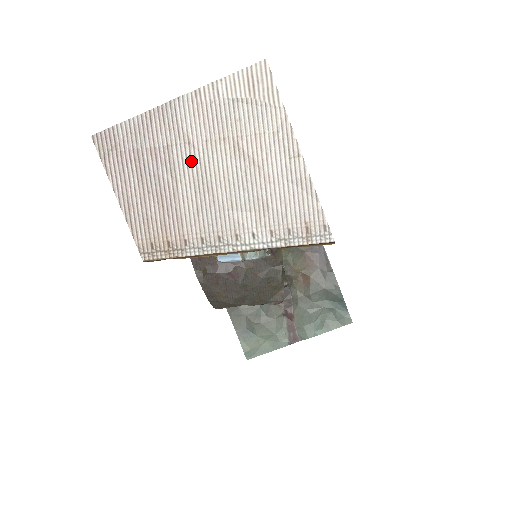
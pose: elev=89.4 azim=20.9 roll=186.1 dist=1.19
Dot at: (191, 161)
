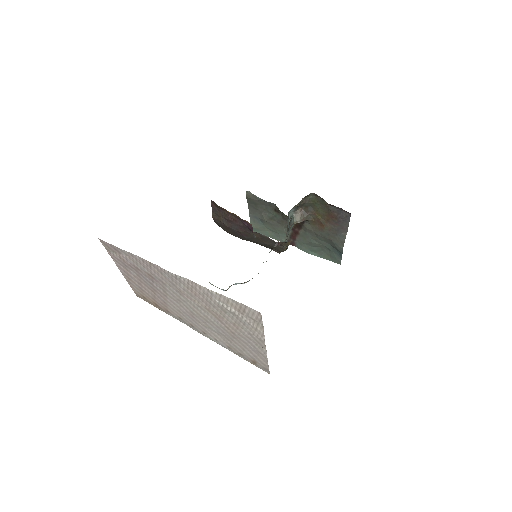
Dot at: (180, 297)
